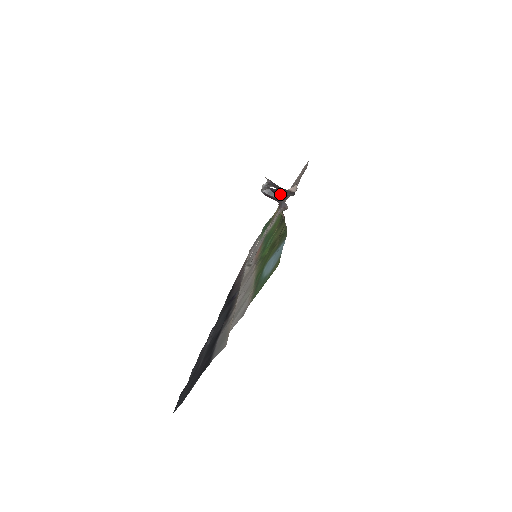
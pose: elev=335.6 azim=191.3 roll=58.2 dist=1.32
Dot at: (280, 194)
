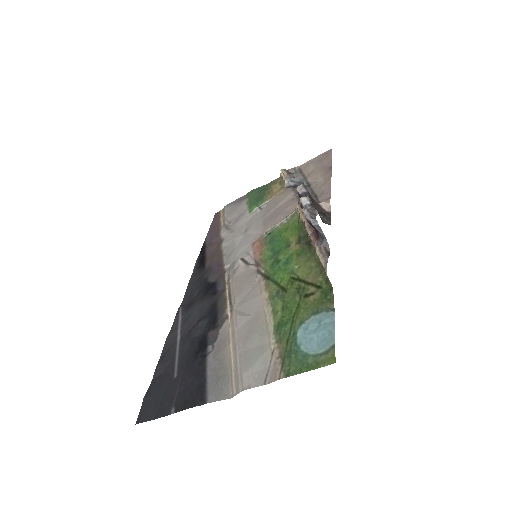
Dot at: occluded
